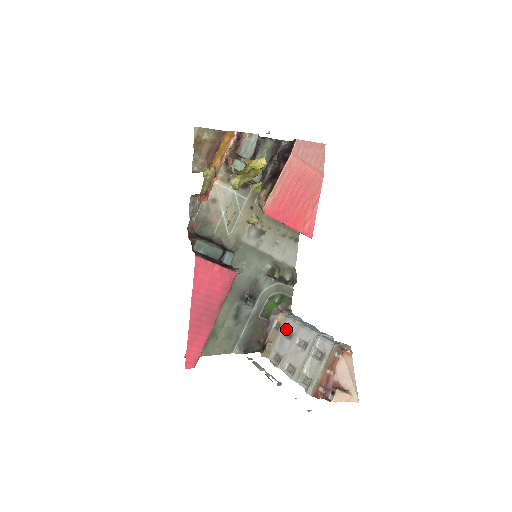
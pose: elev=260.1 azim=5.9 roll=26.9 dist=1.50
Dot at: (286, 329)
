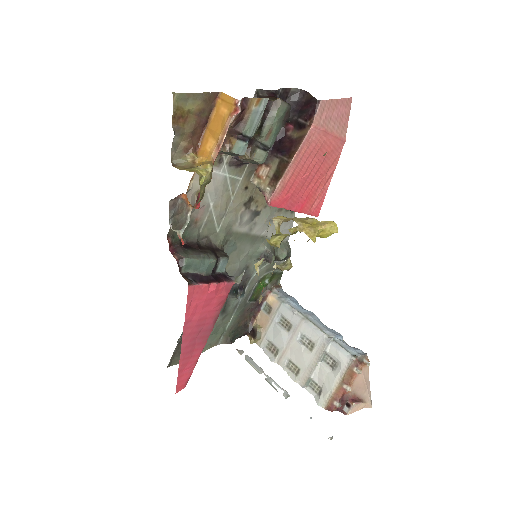
Dot at: (281, 316)
